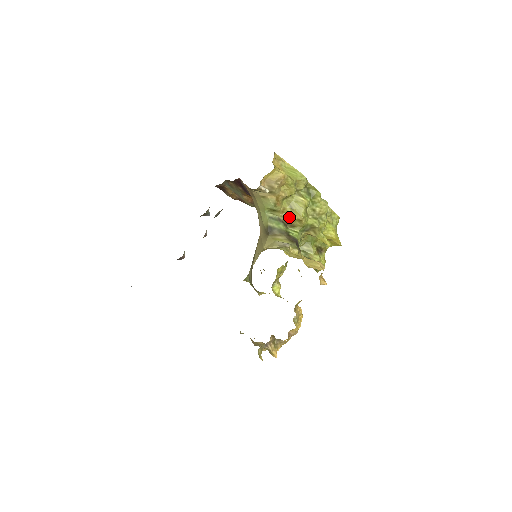
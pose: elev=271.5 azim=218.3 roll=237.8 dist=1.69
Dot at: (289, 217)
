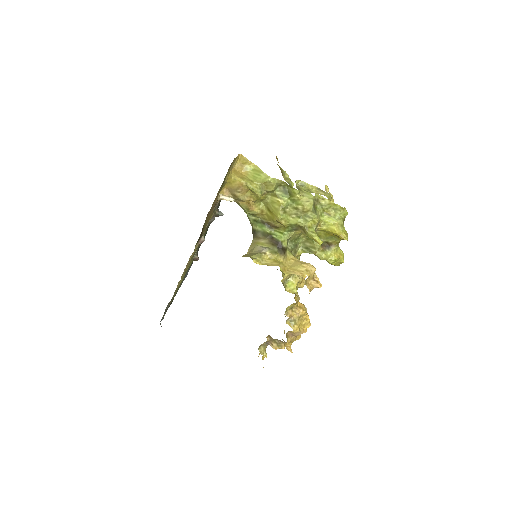
Dot at: (269, 219)
